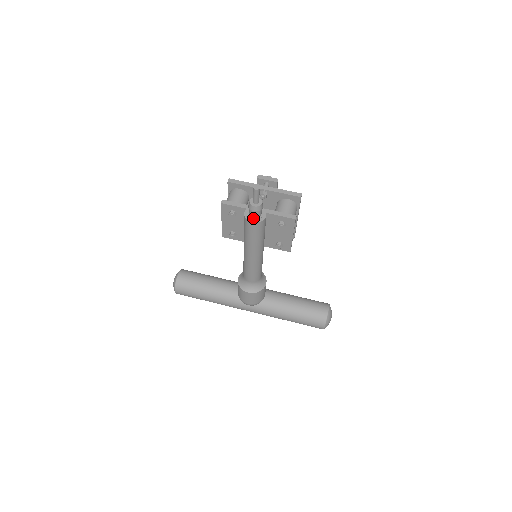
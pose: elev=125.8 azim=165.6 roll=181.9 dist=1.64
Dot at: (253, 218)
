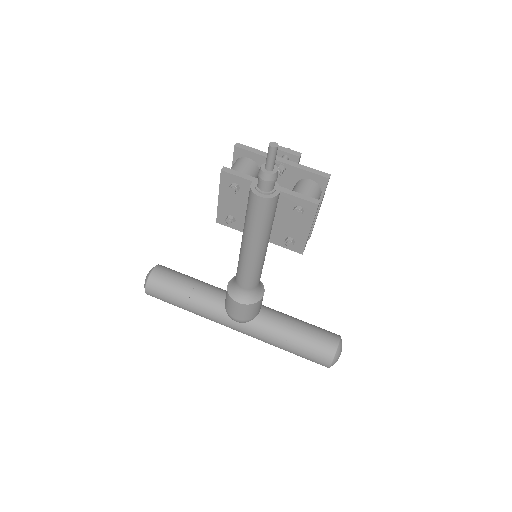
Dot at: (262, 191)
